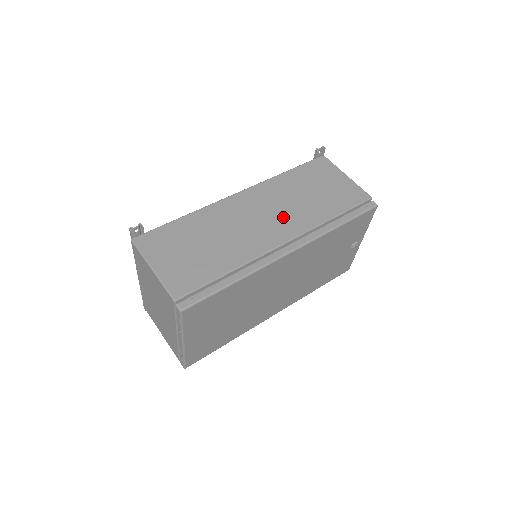
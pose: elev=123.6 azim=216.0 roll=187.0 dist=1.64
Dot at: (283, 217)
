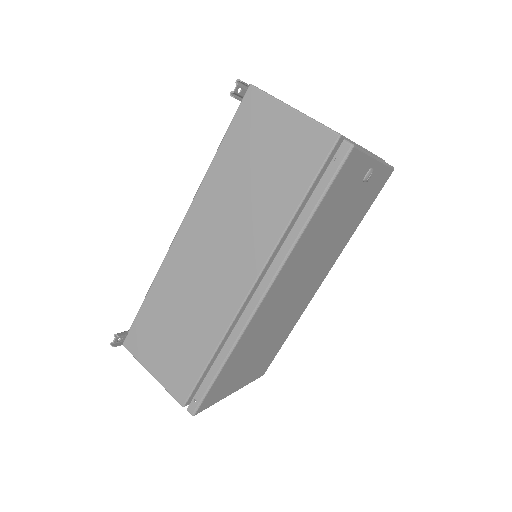
Dot at: (237, 244)
